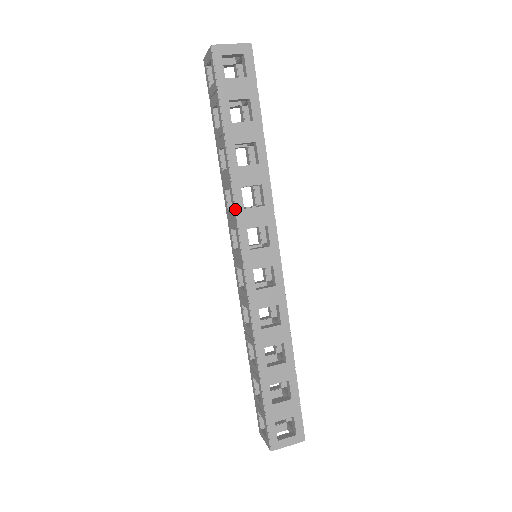
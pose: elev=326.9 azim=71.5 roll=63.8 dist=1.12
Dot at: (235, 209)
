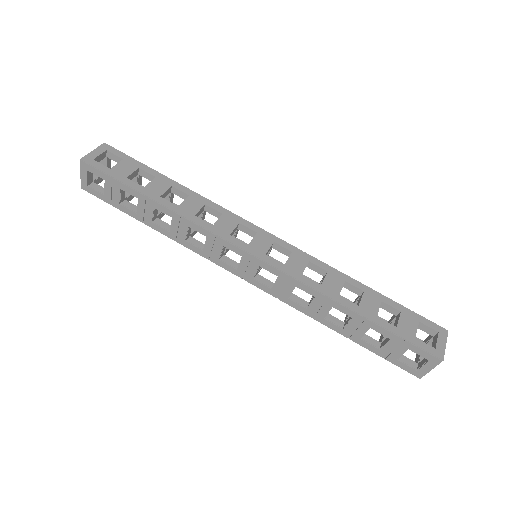
Dot at: (207, 231)
